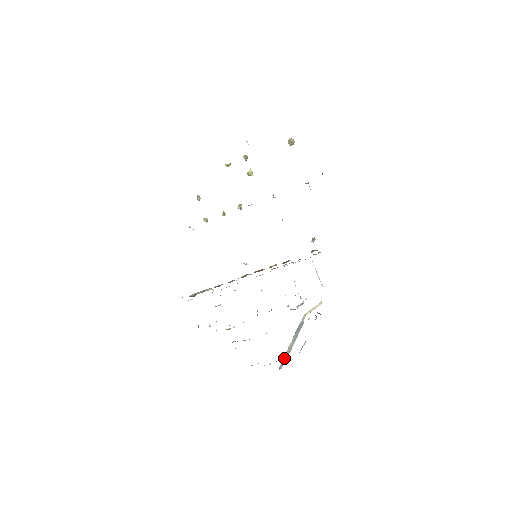
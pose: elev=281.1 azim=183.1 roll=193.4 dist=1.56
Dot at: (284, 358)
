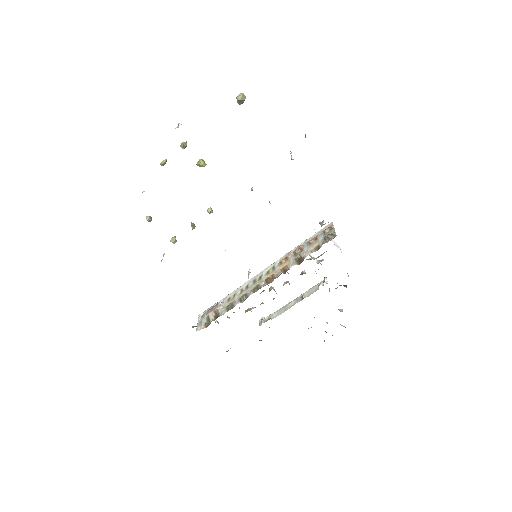
Dot at: occluded
